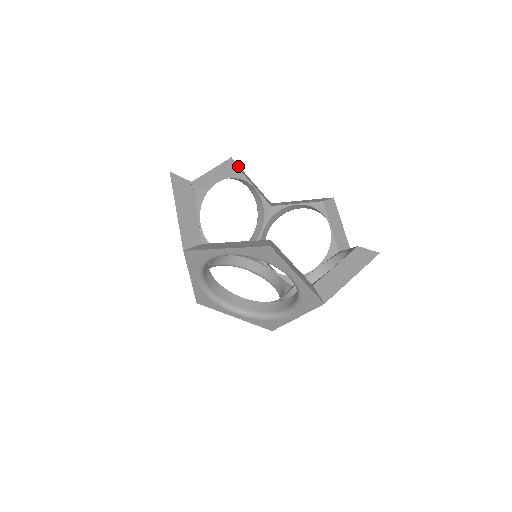
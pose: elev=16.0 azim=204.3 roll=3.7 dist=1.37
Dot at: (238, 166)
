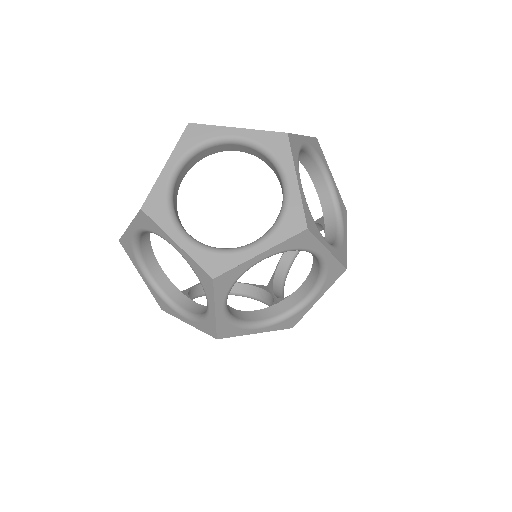
Dot at: occluded
